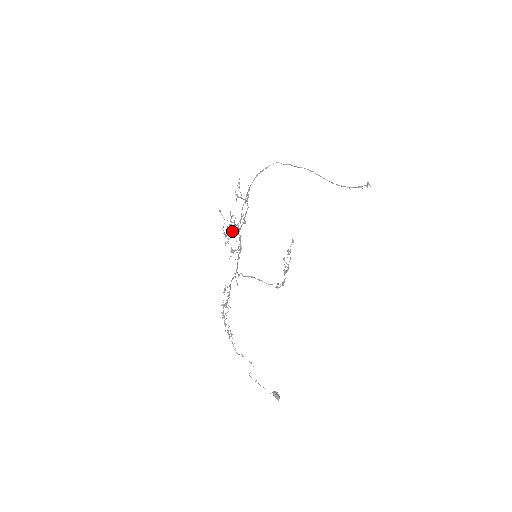
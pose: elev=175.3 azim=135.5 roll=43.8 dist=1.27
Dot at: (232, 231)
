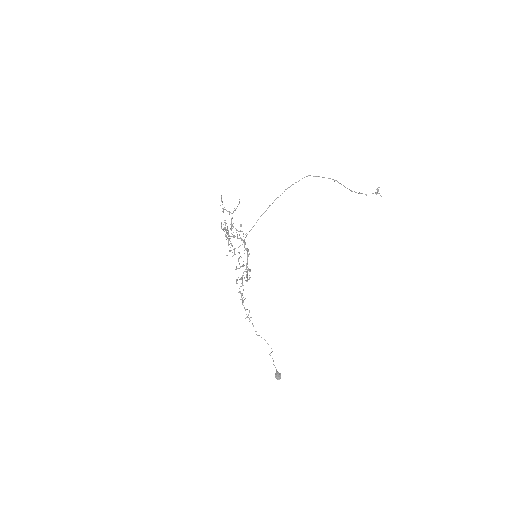
Dot at: (225, 235)
